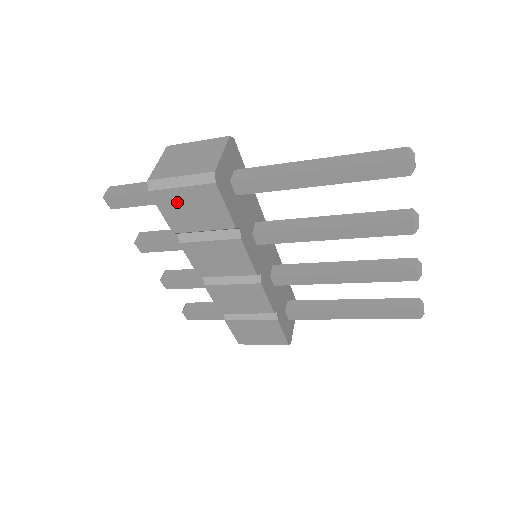
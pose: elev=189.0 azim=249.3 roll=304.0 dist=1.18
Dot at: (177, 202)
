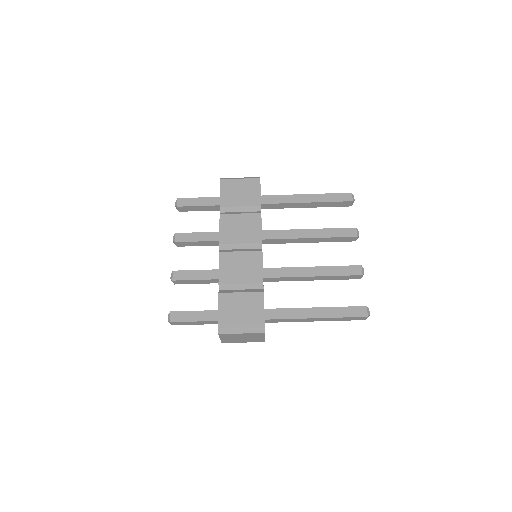
Dot at: (233, 187)
